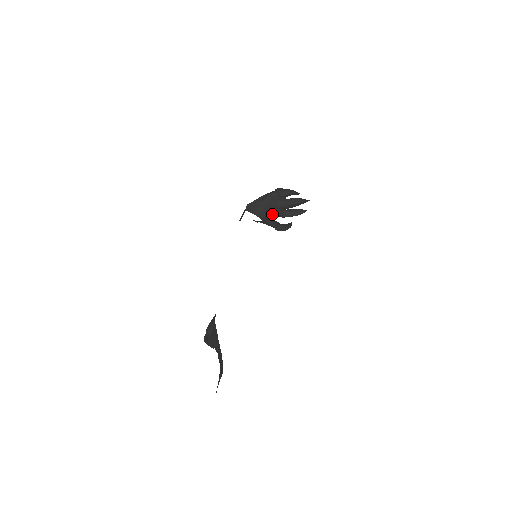
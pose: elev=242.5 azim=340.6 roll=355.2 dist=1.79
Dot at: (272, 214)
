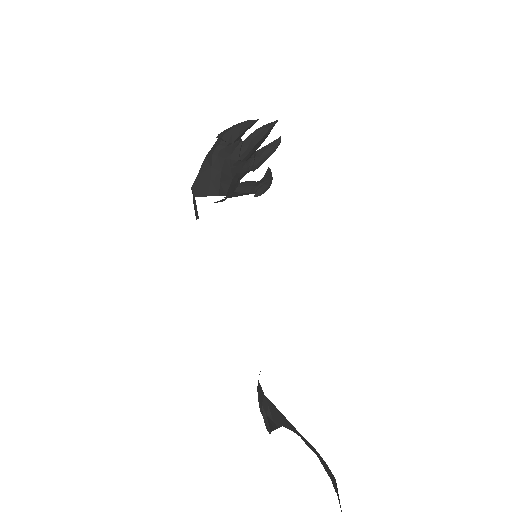
Dot at: (236, 177)
